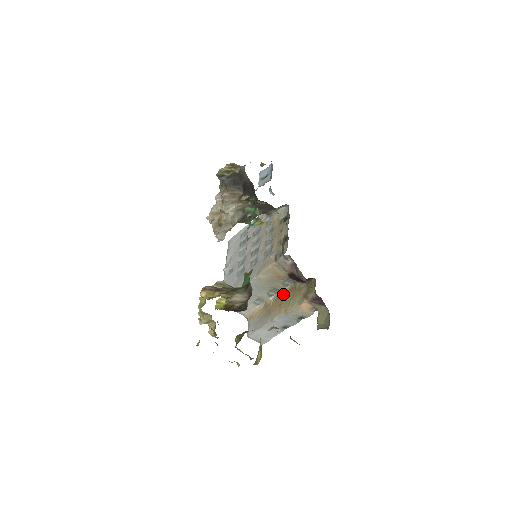
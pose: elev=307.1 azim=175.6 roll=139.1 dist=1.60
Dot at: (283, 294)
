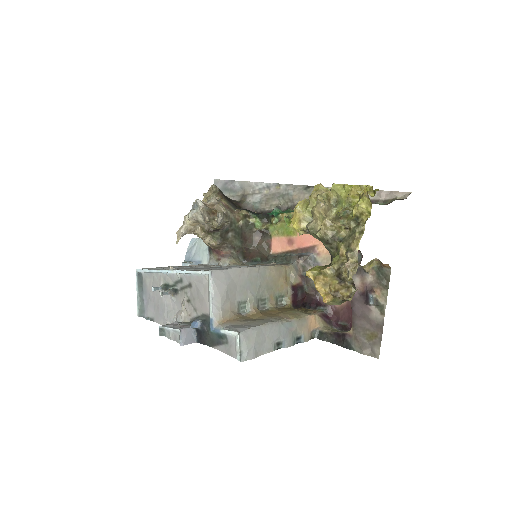
Dot at: (276, 308)
